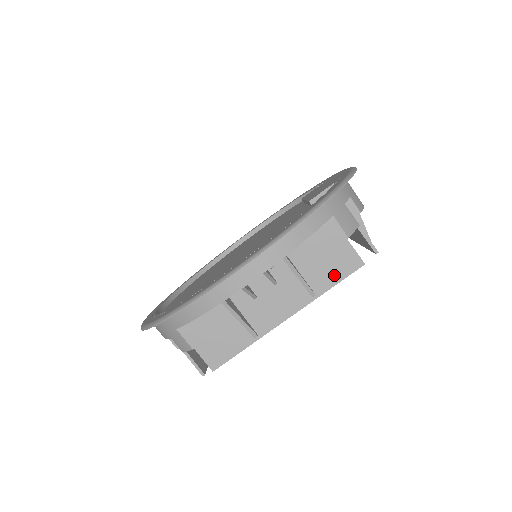
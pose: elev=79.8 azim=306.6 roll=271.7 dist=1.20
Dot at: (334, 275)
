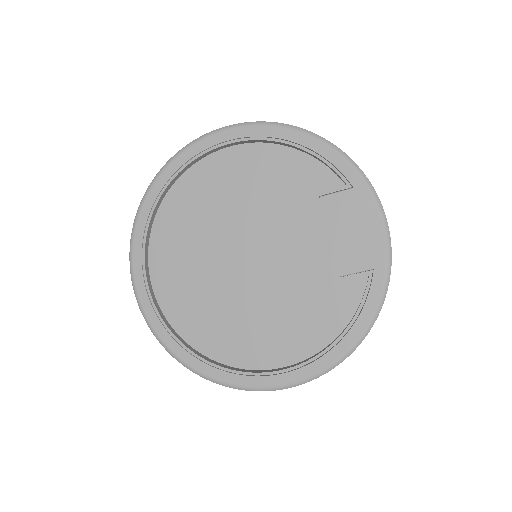
Dot at: occluded
